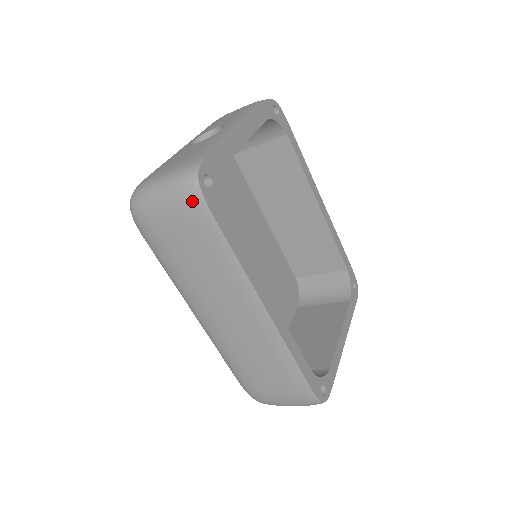
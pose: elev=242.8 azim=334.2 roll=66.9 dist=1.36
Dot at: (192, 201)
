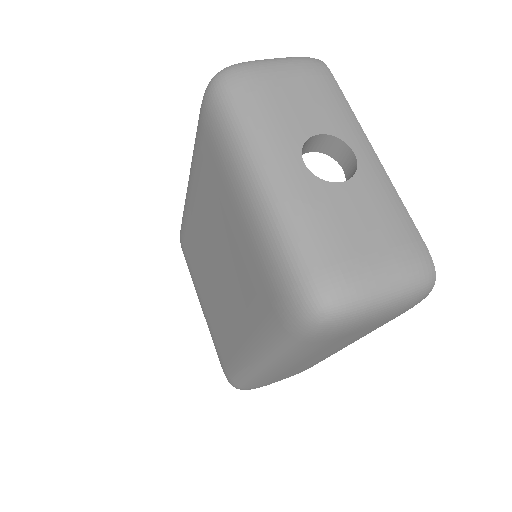
Dot at: (416, 303)
